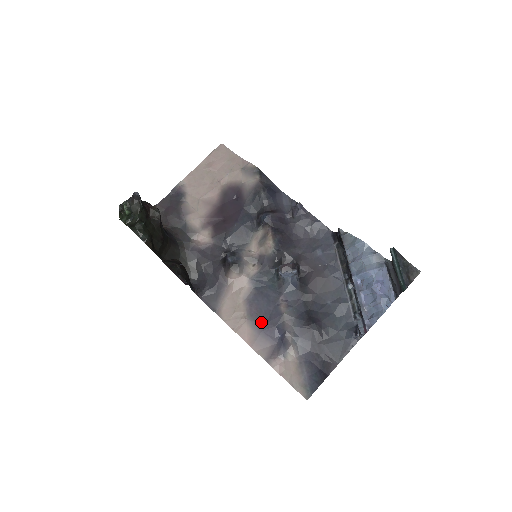
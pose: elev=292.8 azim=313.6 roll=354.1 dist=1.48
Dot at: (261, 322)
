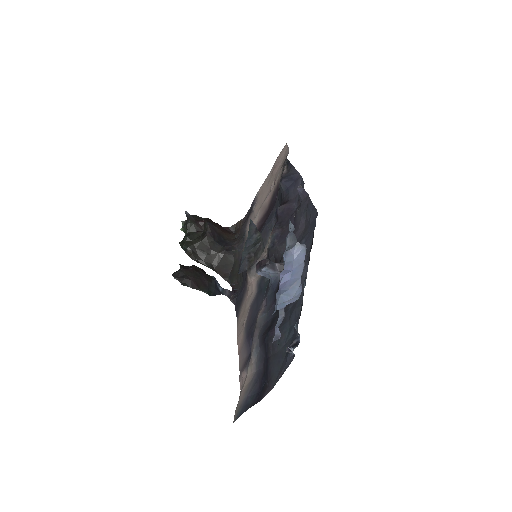
Dot at: (248, 329)
